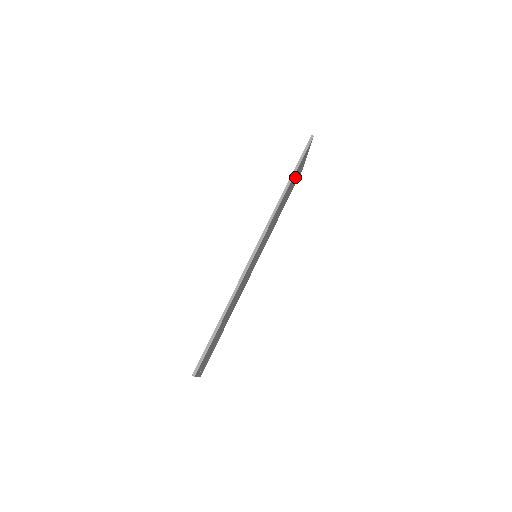
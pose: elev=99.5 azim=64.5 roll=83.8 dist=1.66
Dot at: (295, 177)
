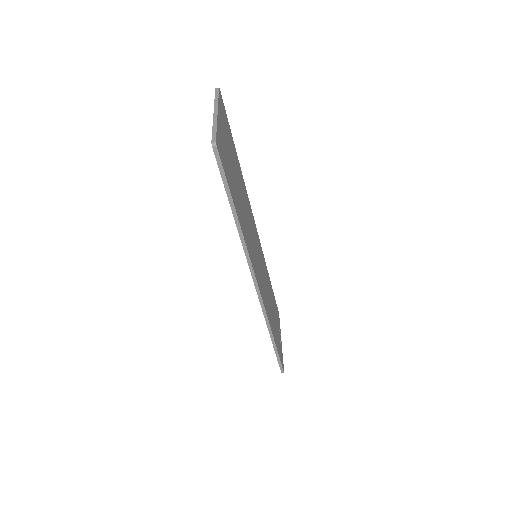
Dot at: (230, 170)
